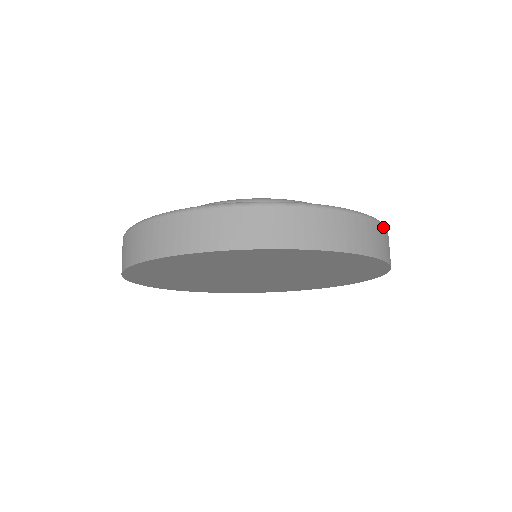
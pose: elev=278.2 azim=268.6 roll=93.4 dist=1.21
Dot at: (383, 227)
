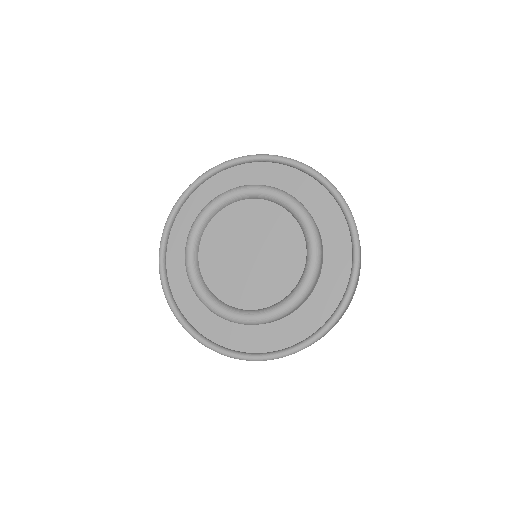
Dot at: (357, 280)
